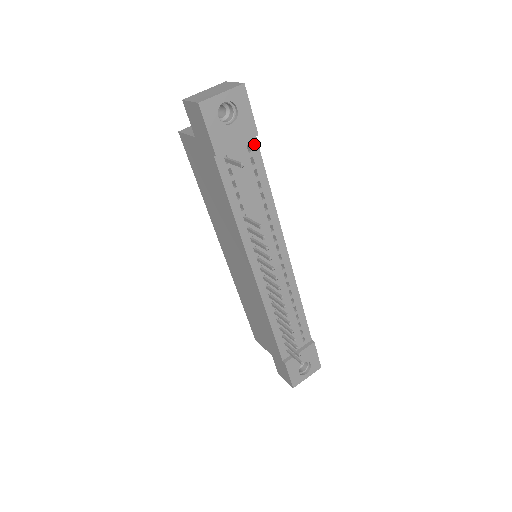
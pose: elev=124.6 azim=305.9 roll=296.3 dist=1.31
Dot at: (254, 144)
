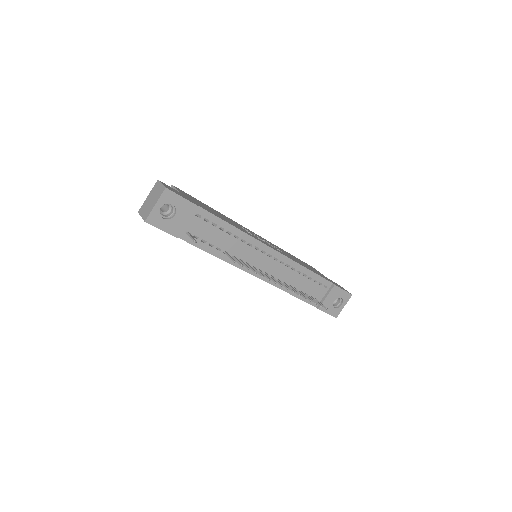
Dot at: (200, 211)
